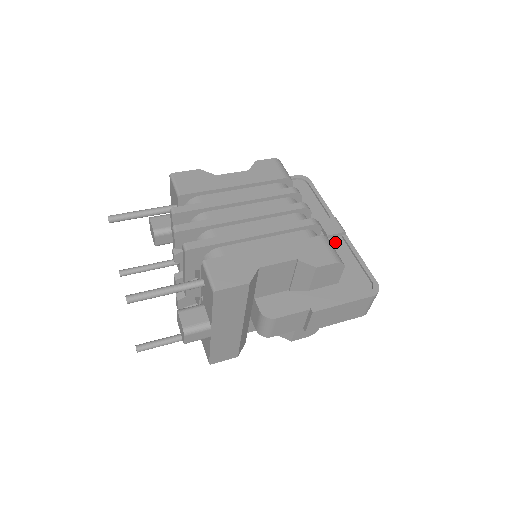
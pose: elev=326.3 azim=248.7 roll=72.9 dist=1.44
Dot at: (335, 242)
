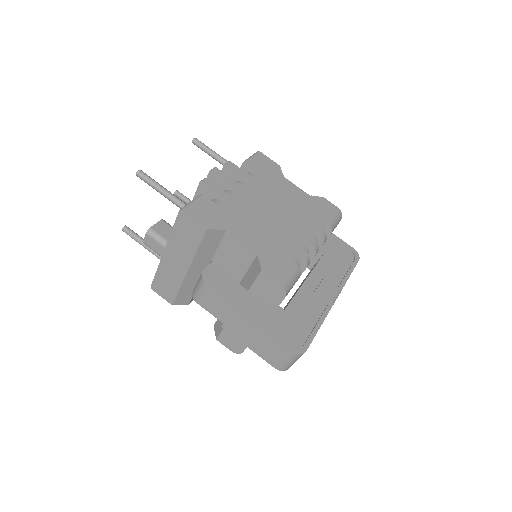
Dot at: (317, 301)
